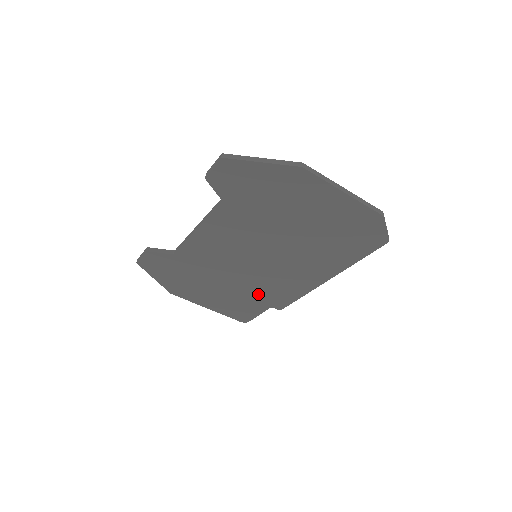
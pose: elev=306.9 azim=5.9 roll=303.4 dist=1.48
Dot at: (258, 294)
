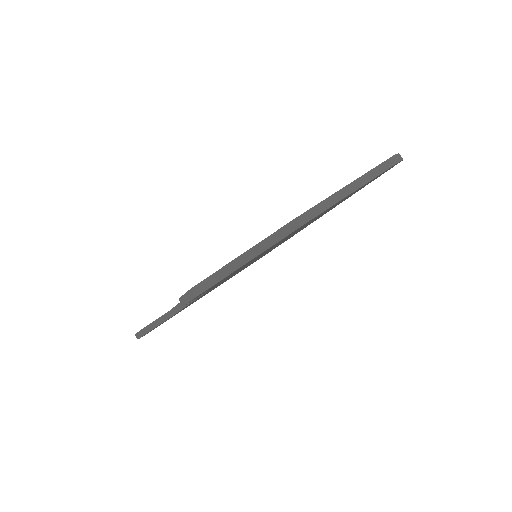
Dot at: (265, 254)
